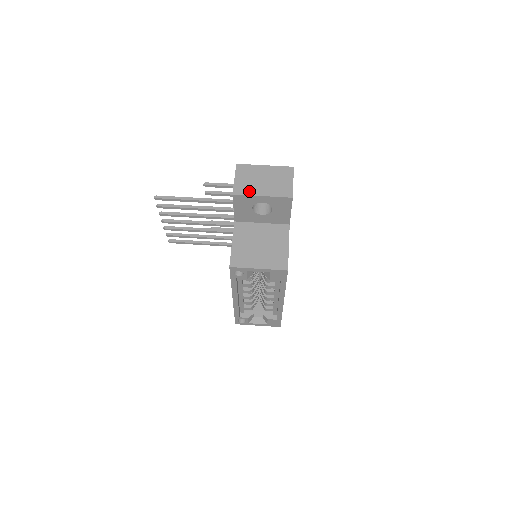
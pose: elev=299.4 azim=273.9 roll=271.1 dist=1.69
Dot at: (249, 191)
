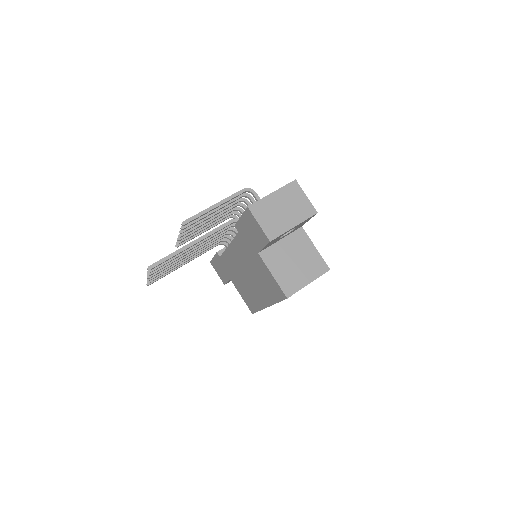
Dot at: (280, 229)
